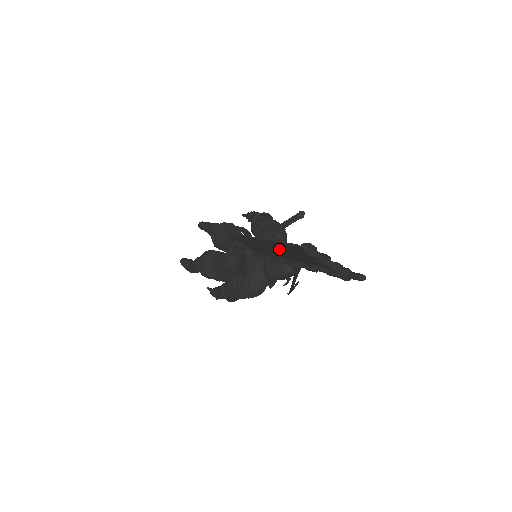
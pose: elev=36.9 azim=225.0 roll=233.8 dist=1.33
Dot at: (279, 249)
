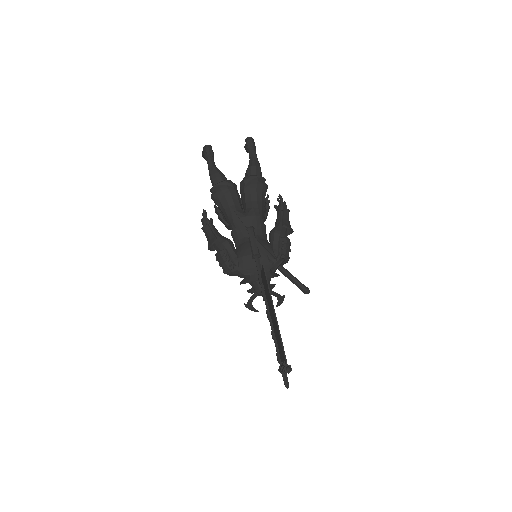
Dot at: (275, 323)
